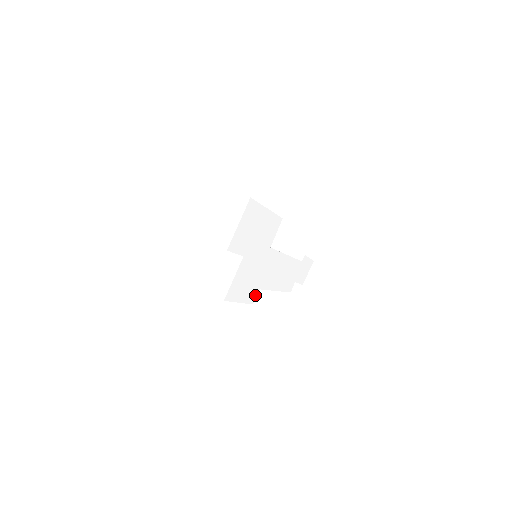
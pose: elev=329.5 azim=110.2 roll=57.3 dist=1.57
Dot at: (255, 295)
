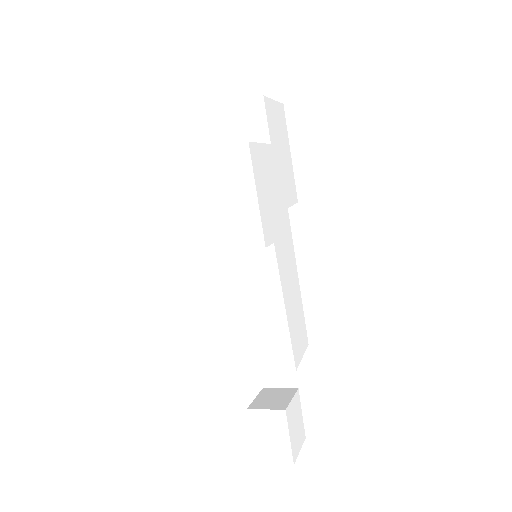
Dot at: (269, 239)
